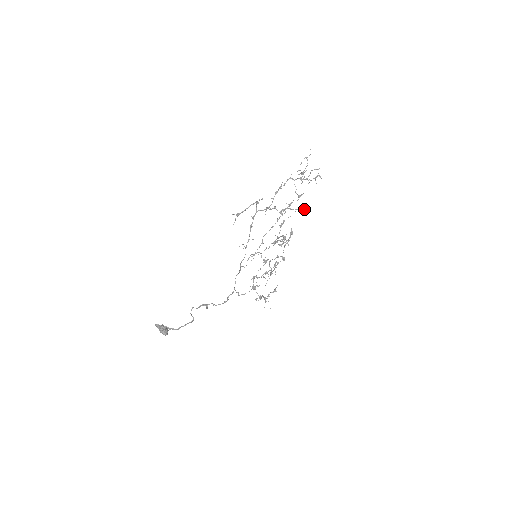
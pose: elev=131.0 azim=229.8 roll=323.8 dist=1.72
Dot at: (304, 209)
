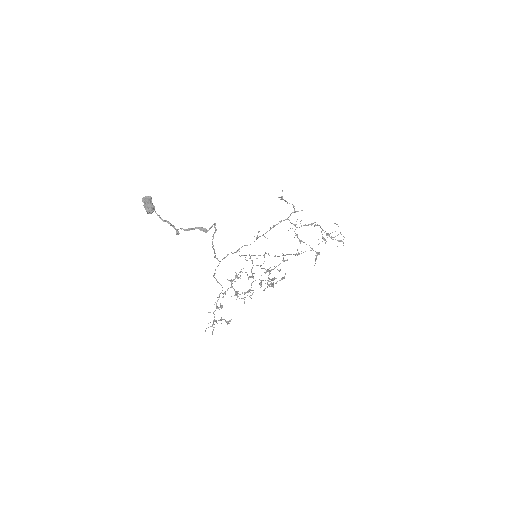
Dot at: (316, 257)
